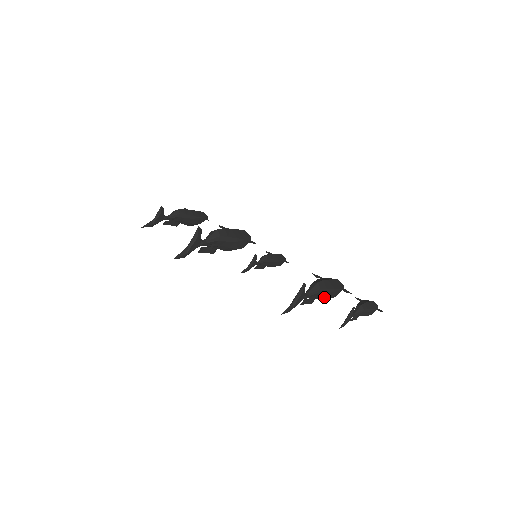
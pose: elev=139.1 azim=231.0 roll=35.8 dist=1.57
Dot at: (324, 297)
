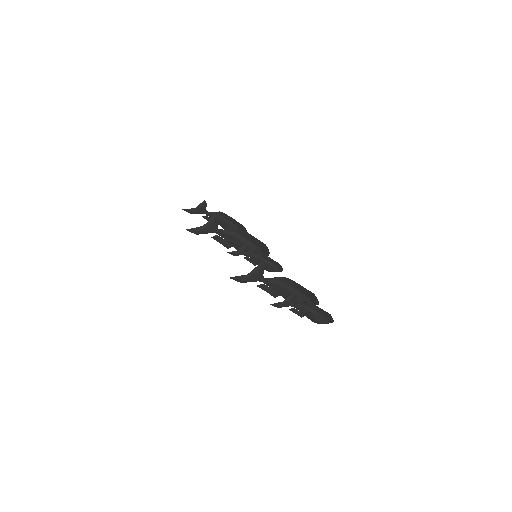
Dot at: occluded
